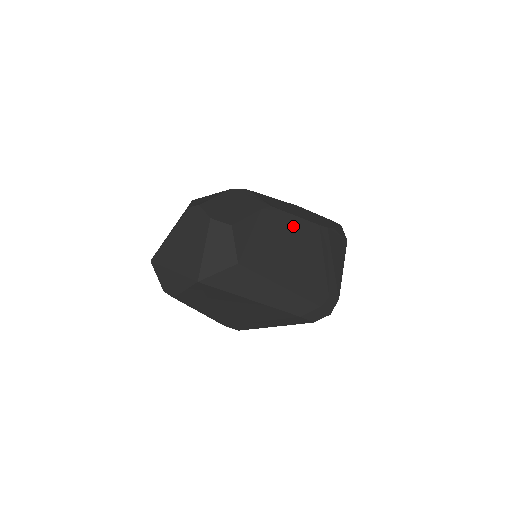
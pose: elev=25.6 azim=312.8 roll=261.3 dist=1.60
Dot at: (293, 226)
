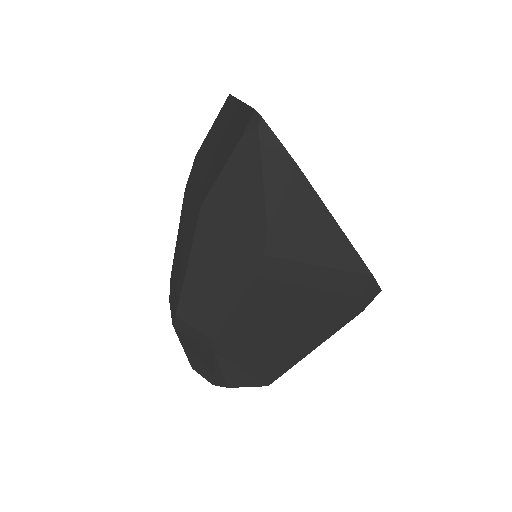
Dot at: (246, 319)
